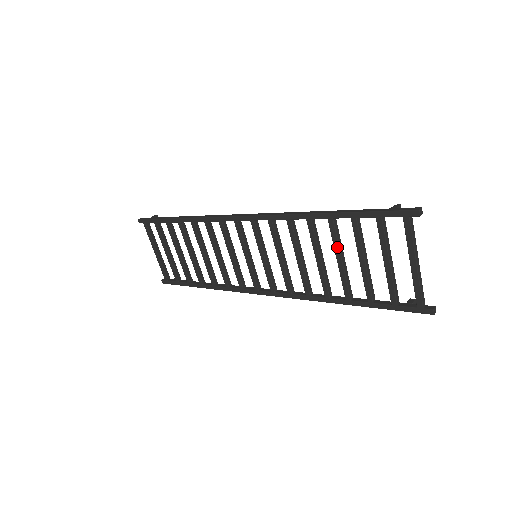
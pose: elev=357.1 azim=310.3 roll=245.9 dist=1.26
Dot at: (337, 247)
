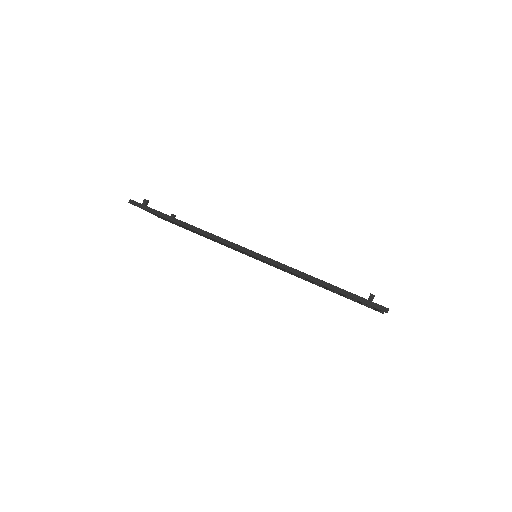
Dot at: occluded
